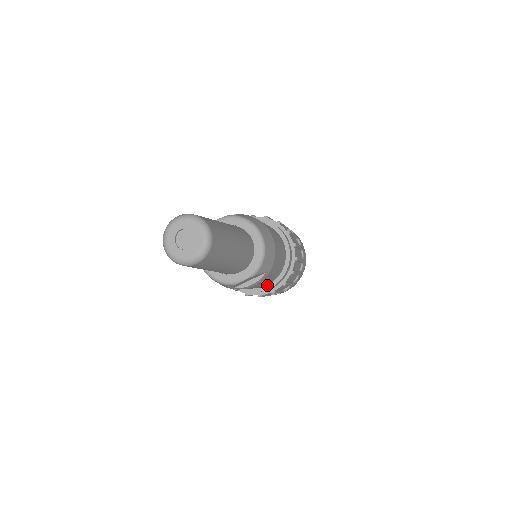
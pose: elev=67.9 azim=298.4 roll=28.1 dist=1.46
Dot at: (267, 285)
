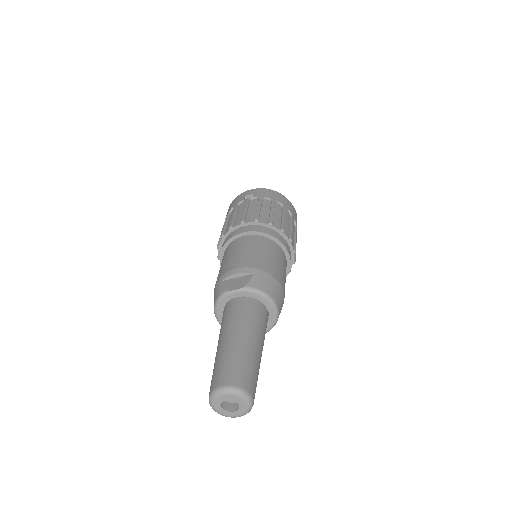
Dot at: occluded
